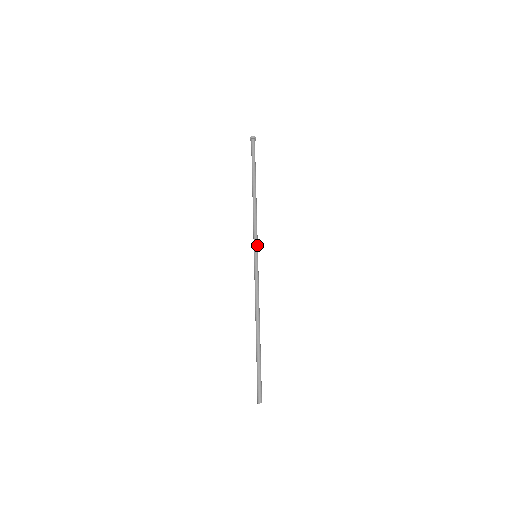
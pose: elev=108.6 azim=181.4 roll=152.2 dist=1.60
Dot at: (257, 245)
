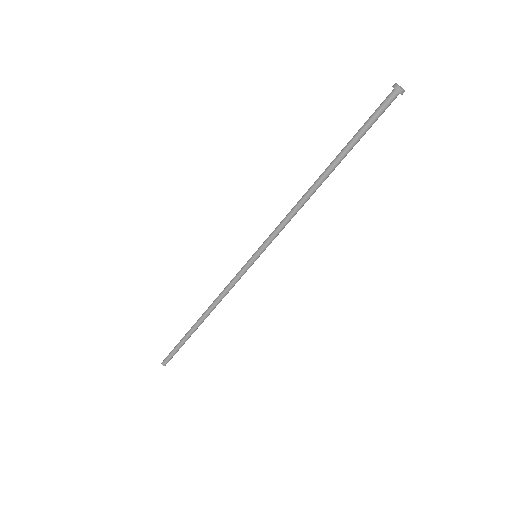
Dot at: (267, 246)
